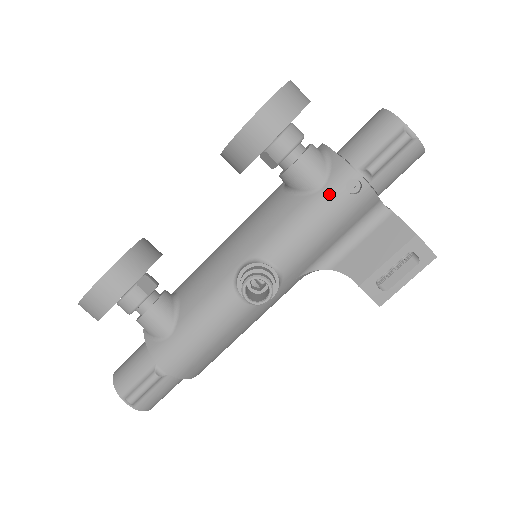
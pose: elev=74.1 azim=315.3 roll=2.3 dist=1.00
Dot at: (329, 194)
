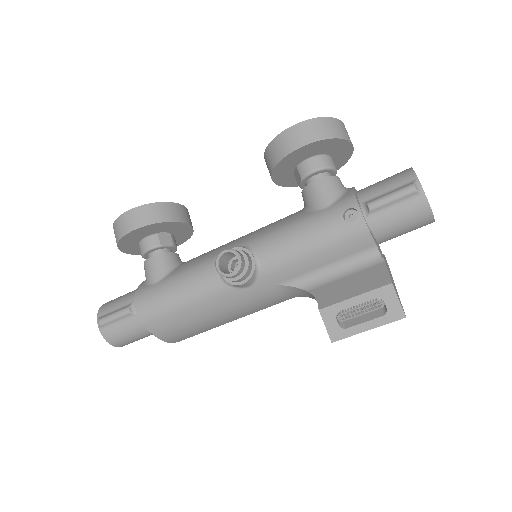
Dot at: (328, 214)
